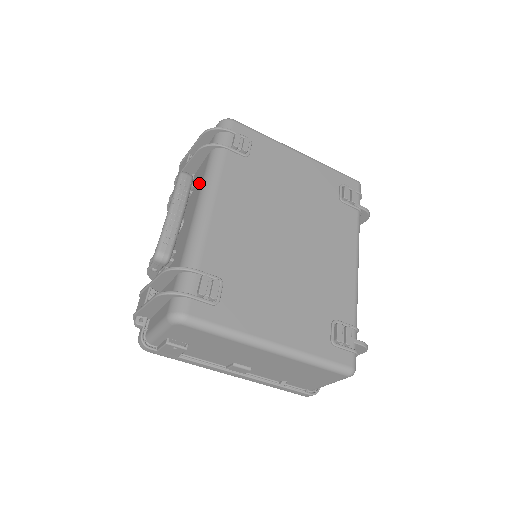
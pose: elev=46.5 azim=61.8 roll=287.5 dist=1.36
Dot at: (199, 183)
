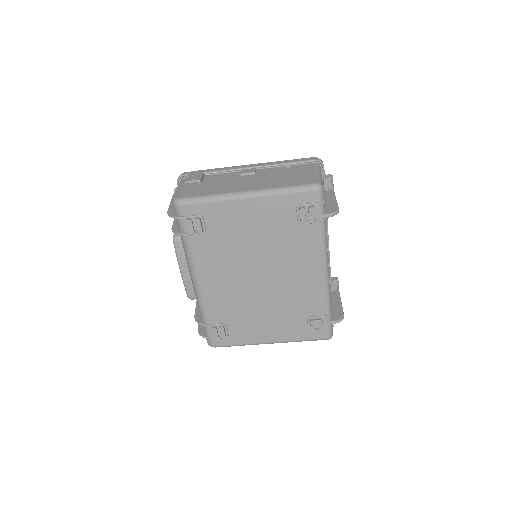
Dot at: occluded
